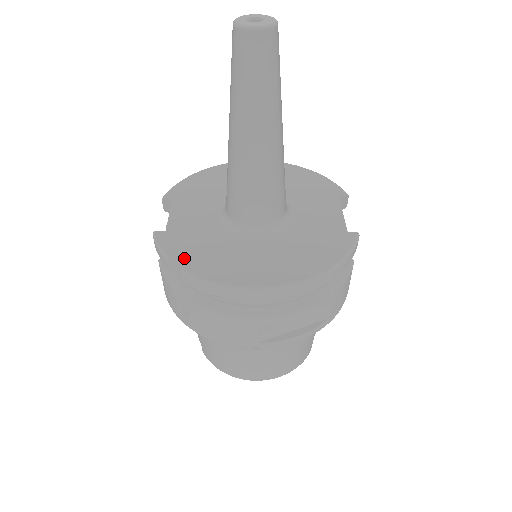
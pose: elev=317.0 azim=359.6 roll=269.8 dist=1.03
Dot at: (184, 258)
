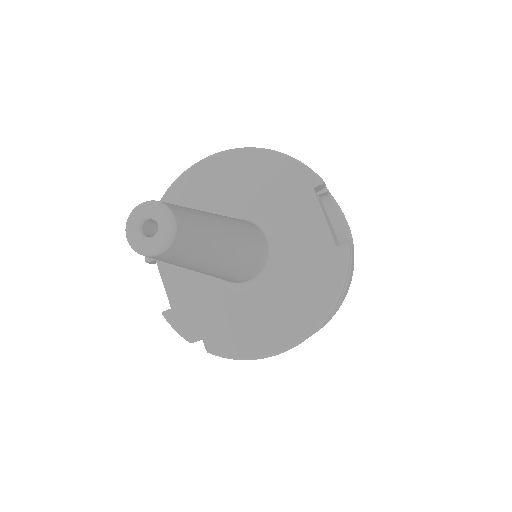
Dot at: (203, 338)
